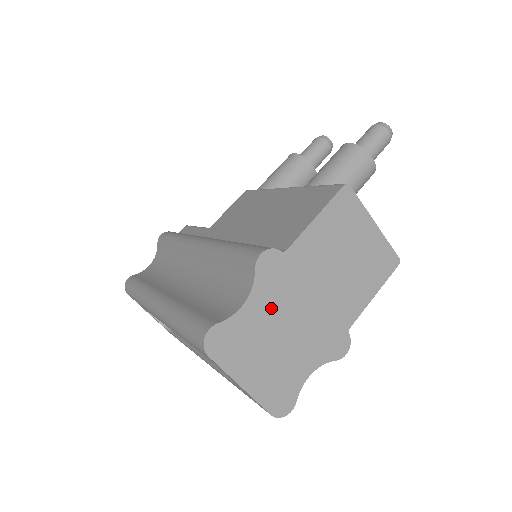
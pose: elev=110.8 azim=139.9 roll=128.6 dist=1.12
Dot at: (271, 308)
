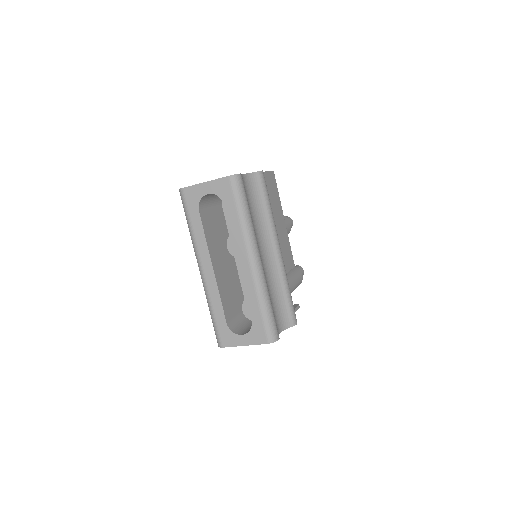
Dot at: occluded
